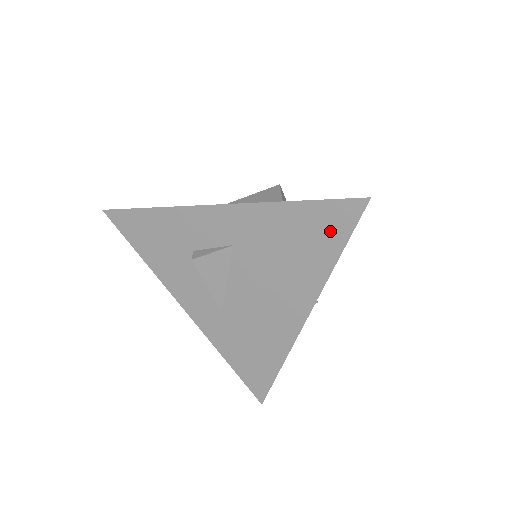
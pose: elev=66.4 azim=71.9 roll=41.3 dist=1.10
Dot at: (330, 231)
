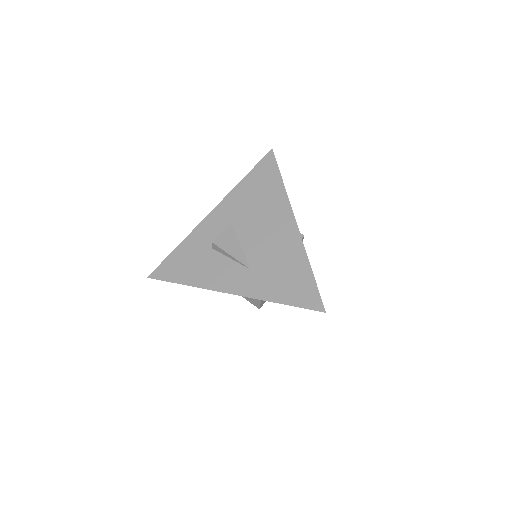
Dot at: (268, 174)
